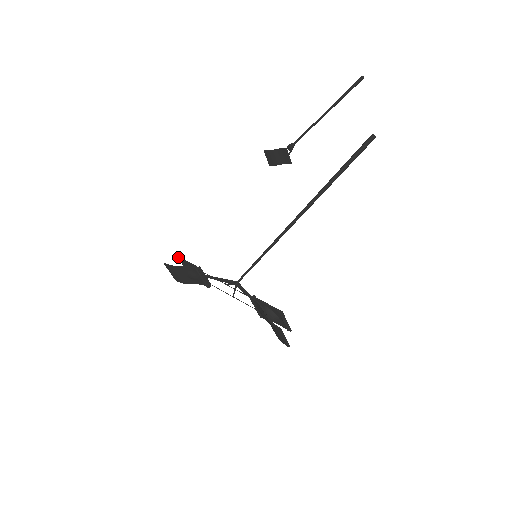
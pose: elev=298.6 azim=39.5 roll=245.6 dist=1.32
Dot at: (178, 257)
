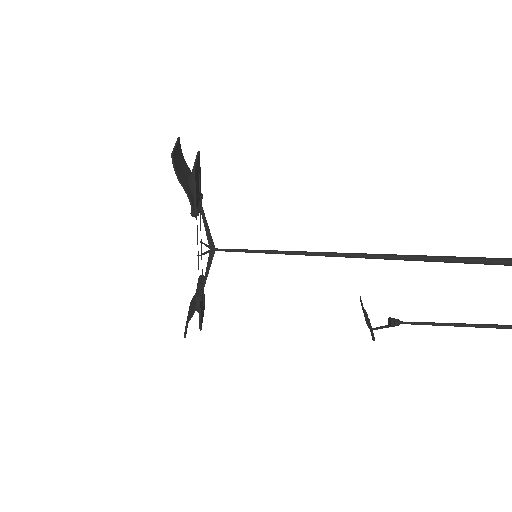
Dot at: (193, 169)
